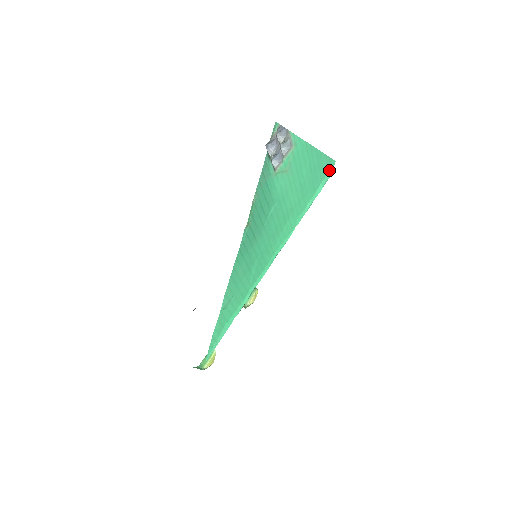
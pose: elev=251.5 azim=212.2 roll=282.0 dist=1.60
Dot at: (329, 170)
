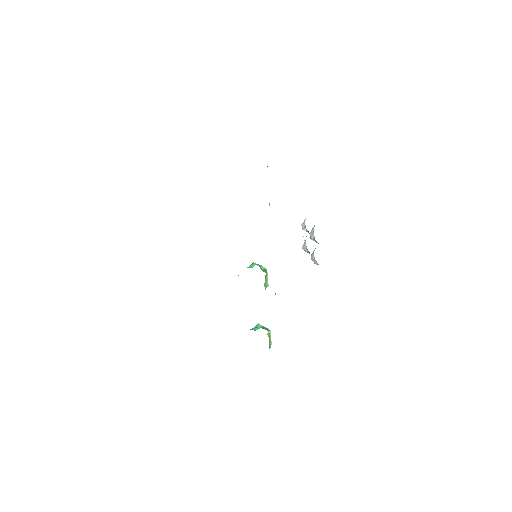
Dot at: occluded
